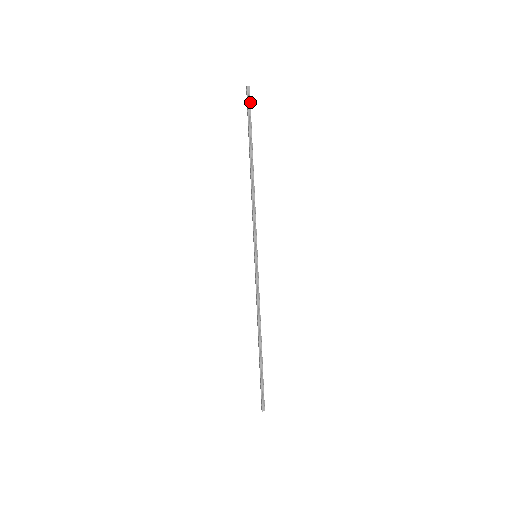
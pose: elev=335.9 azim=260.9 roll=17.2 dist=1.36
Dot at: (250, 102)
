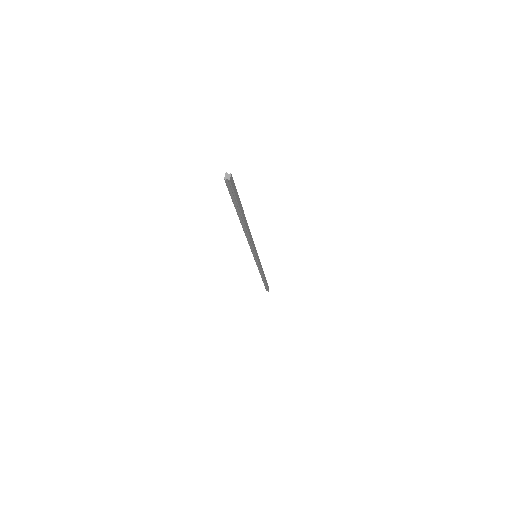
Dot at: (233, 191)
